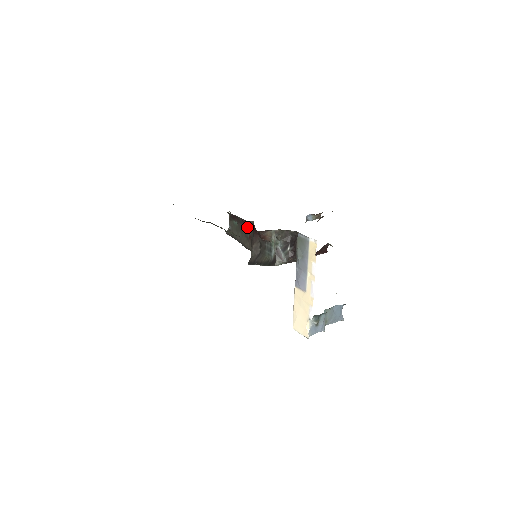
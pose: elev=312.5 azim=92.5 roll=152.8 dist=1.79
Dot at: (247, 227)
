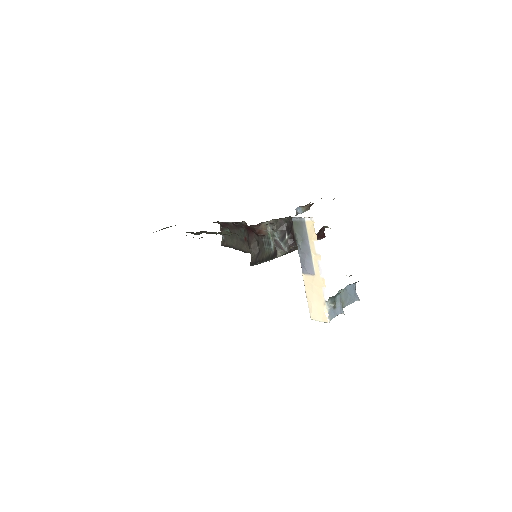
Dot at: (240, 230)
